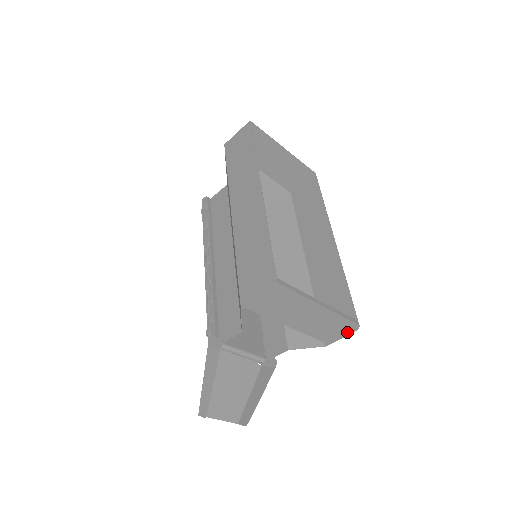
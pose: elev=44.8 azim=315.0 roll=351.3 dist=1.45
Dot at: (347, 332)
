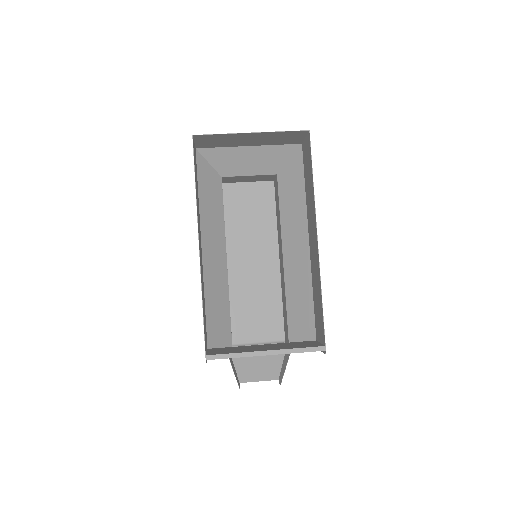
Dot at: occluded
